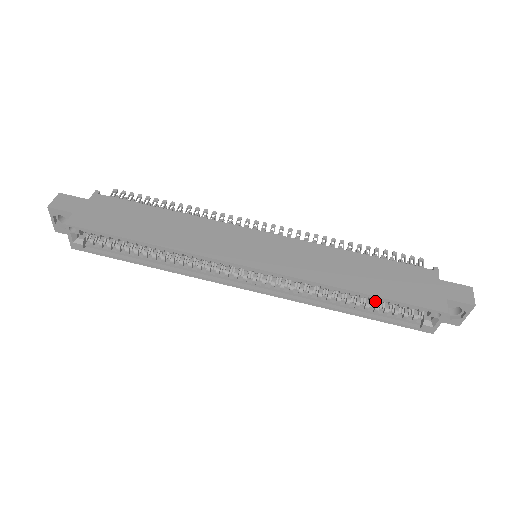
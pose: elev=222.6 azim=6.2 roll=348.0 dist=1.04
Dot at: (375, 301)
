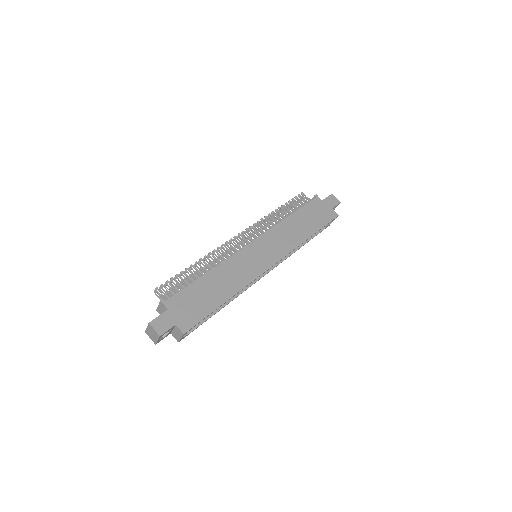
Dot at: occluded
